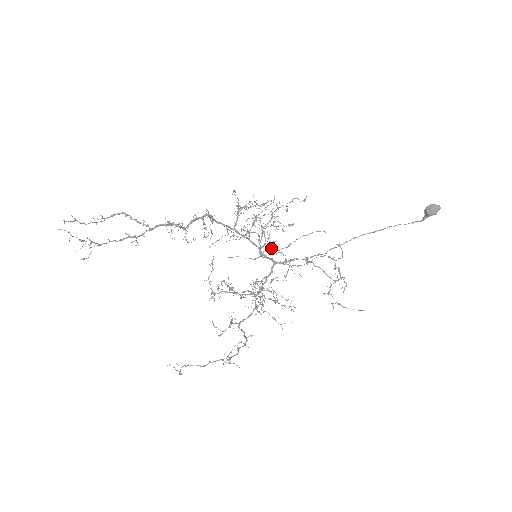
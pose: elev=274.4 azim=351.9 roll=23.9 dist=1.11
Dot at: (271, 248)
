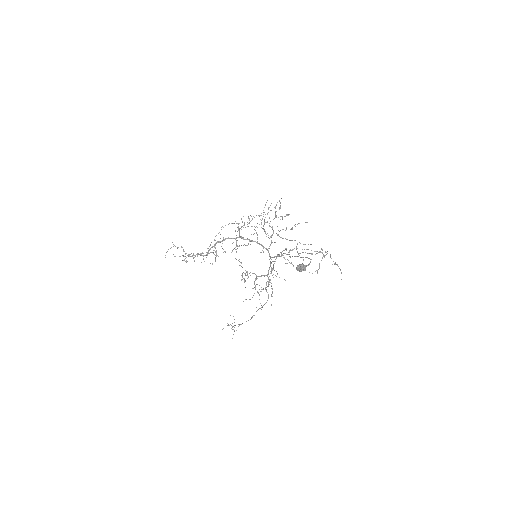
Dot at: (278, 235)
